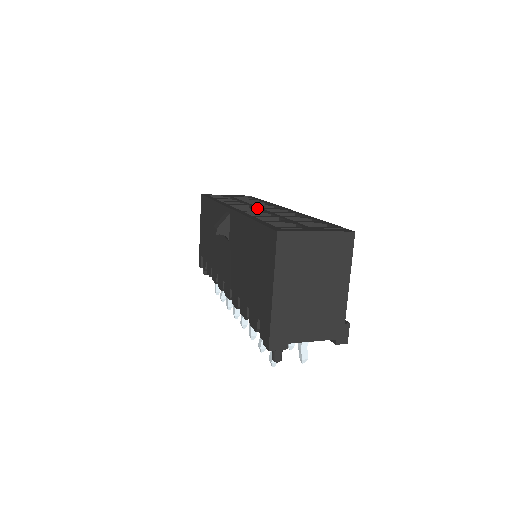
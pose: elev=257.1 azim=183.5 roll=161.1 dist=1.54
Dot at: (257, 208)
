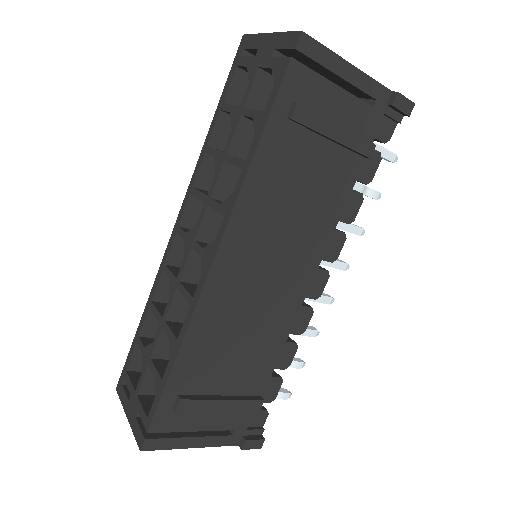
Dot at: (188, 243)
